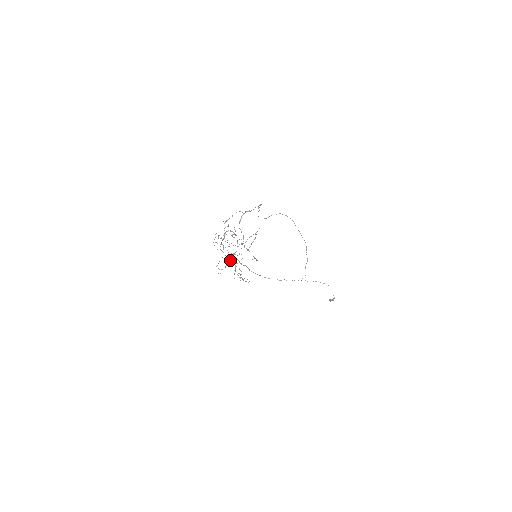
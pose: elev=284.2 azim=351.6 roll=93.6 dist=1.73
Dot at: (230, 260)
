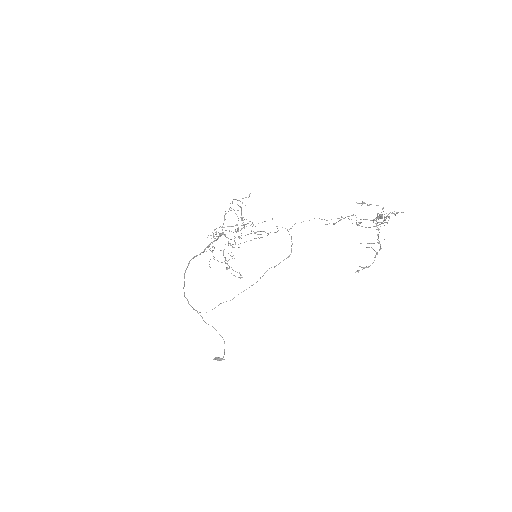
Dot at: (224, 234)
